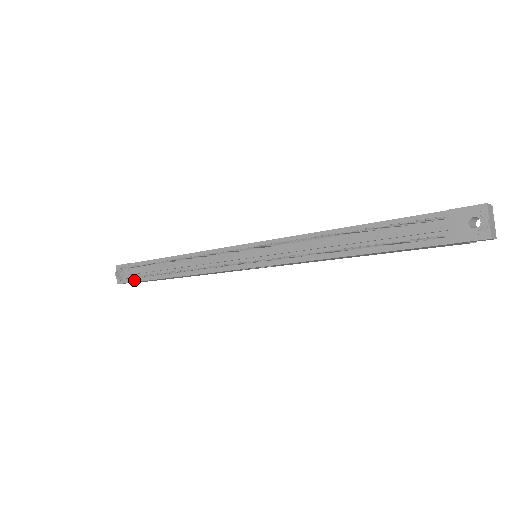
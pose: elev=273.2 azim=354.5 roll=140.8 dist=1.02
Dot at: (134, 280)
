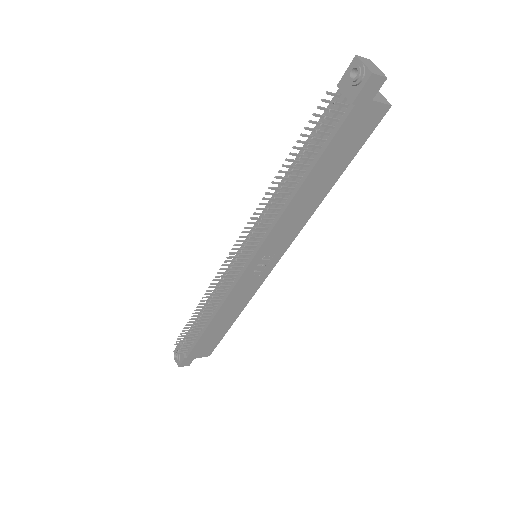
Dot at: (188, 353)
